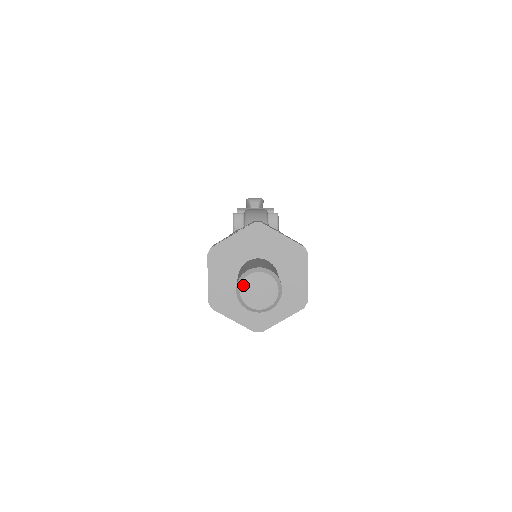
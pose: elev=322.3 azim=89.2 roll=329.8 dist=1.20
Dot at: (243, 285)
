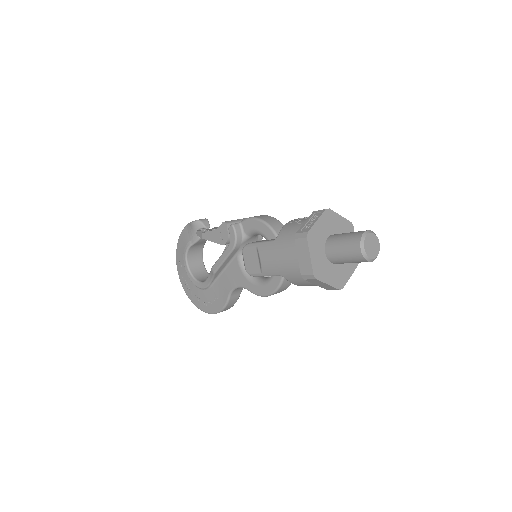
Dot at: (365, 244)
